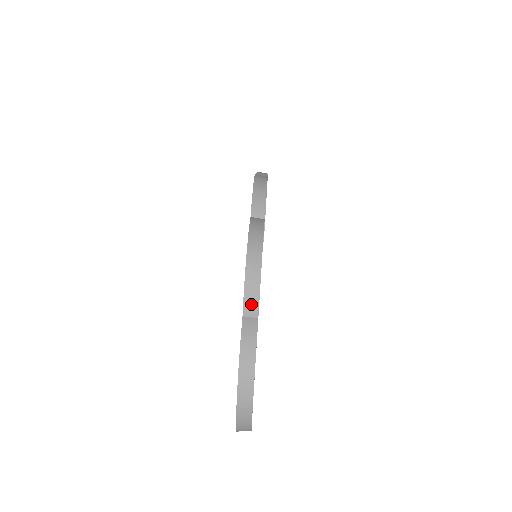
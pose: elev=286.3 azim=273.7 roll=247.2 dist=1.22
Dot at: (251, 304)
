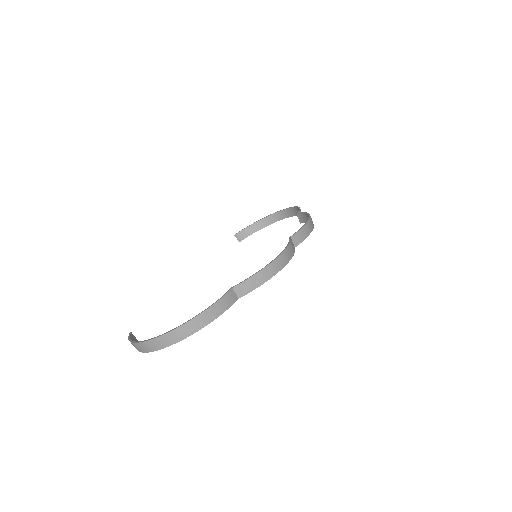
Dot at: (246, 287)
